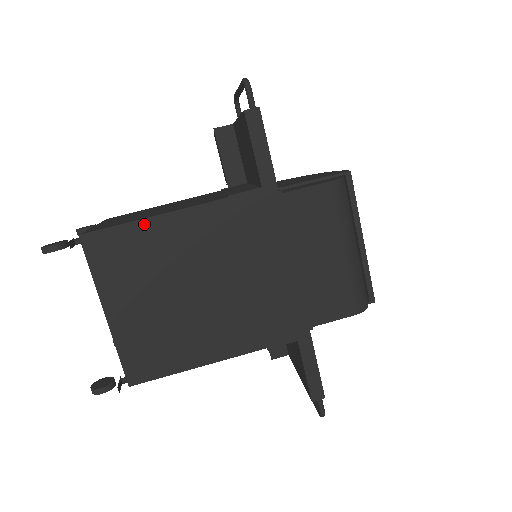
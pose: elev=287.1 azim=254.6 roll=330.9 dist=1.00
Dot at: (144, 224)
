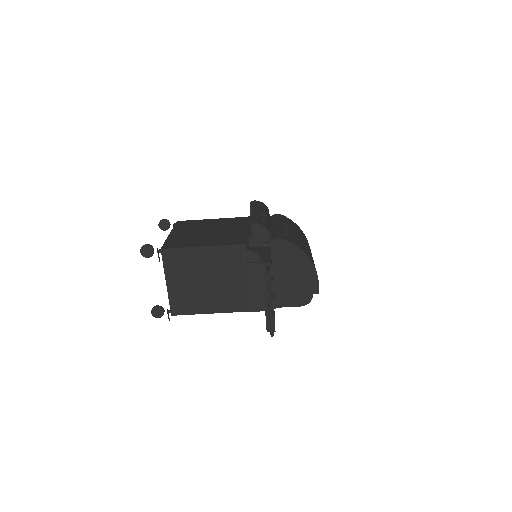
Dot at: (204, 313)
